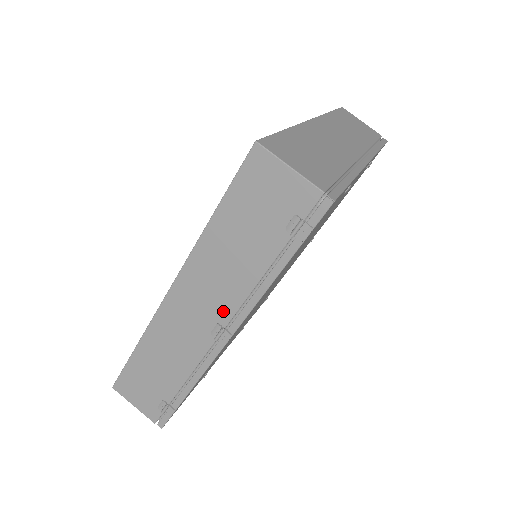
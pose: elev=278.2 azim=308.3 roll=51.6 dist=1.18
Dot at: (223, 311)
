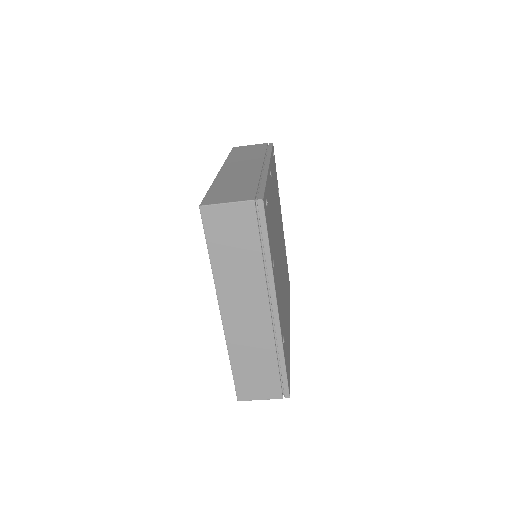
Dot at: occluded
